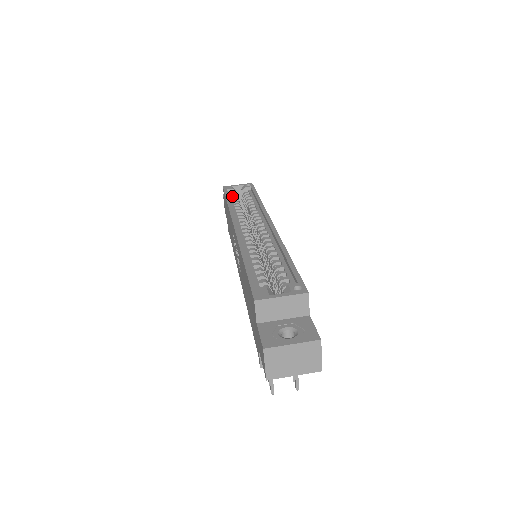
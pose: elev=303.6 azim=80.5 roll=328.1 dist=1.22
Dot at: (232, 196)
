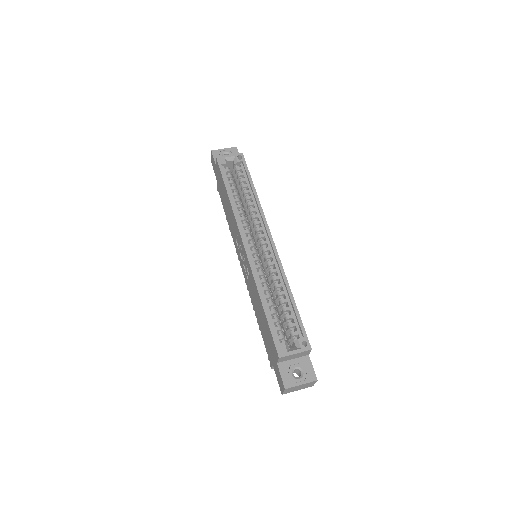
Dot at: (228, 176)
